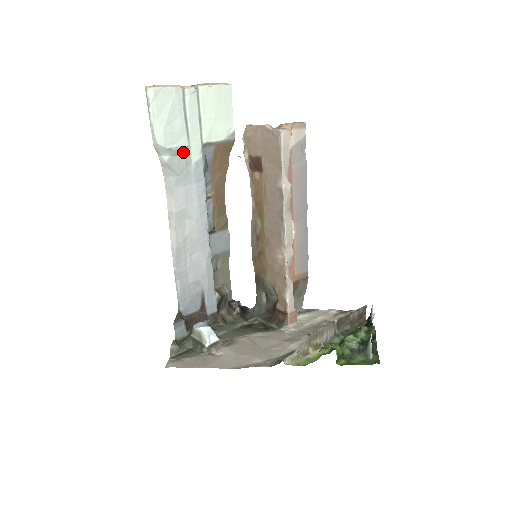
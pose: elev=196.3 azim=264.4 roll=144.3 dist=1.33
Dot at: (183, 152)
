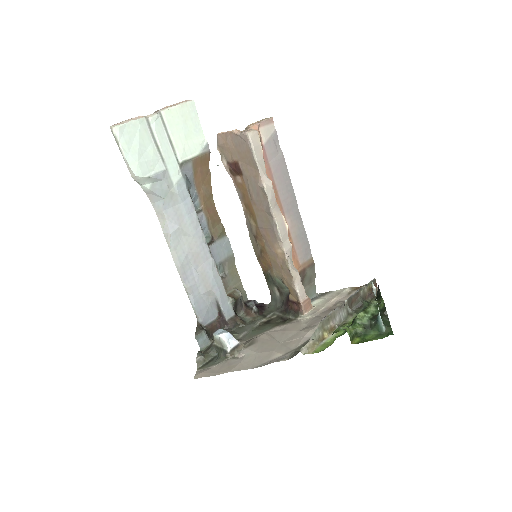
Dot at: (162, 177)
